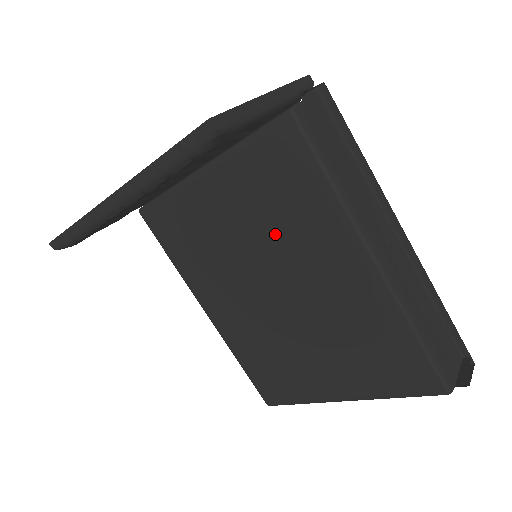
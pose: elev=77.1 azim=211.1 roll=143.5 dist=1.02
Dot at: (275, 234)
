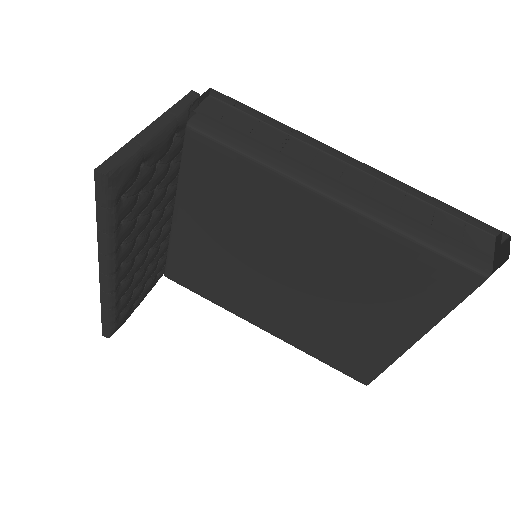
Dot at: (251, 228)
